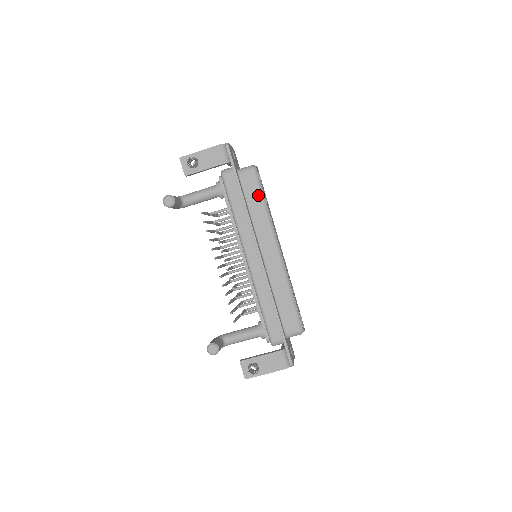
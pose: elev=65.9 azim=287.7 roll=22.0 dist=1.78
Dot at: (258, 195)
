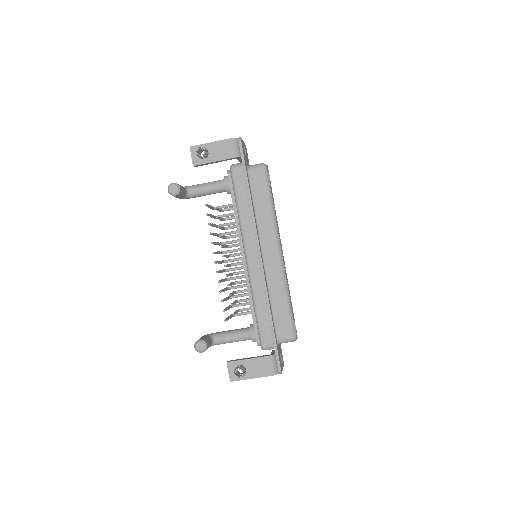
Dot at: (265, 194)
